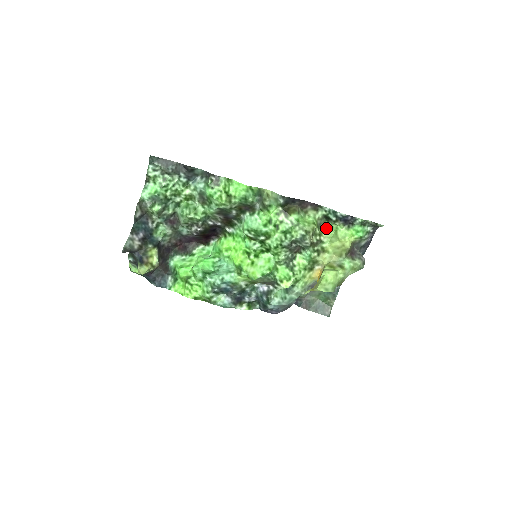
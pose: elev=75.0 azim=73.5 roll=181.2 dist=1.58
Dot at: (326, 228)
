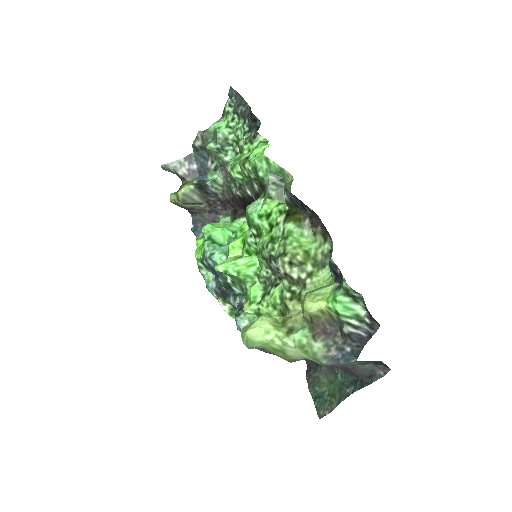
Dot at: (327, 274)
